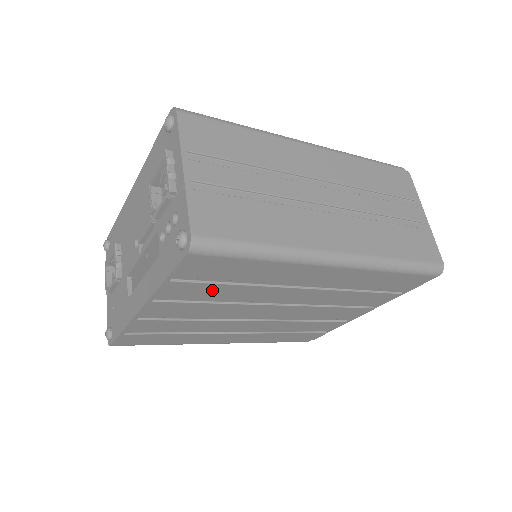
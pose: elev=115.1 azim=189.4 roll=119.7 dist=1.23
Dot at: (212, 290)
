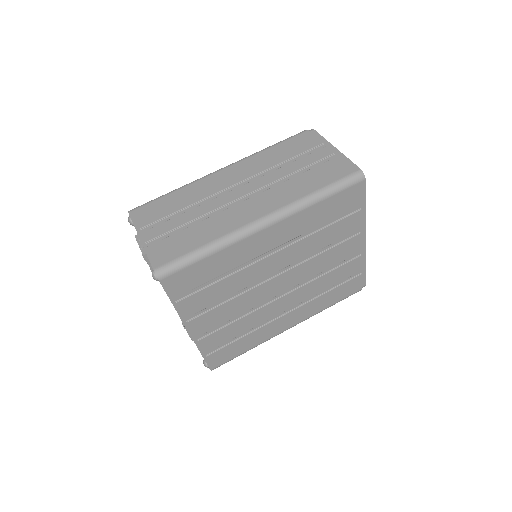
Dot at: (211, 293)
